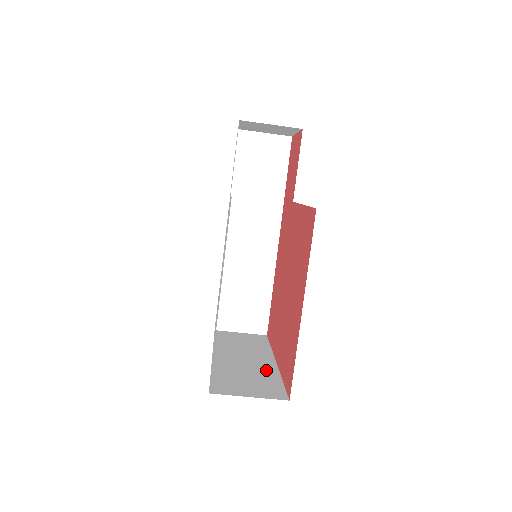
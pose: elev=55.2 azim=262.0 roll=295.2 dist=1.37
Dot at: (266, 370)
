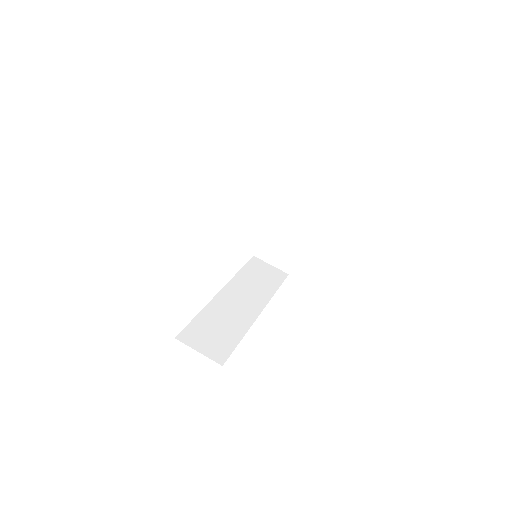
Dot at: occluded
